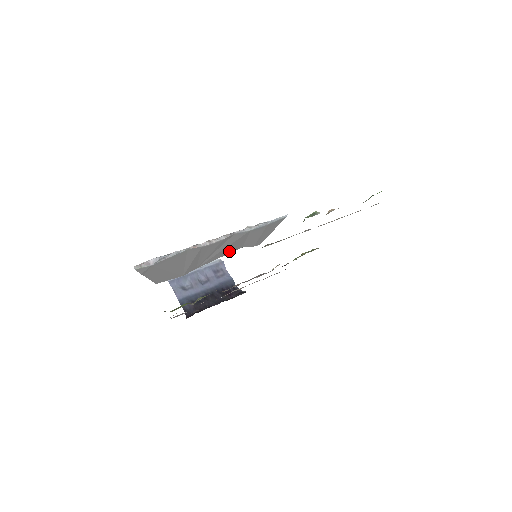
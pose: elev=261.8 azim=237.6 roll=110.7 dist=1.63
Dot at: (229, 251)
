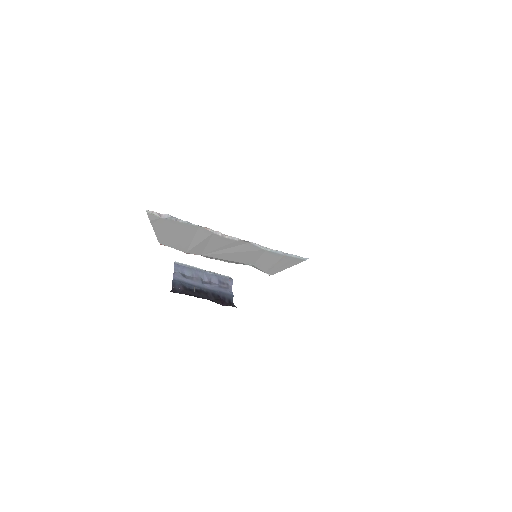
Dot at: (239, 260)
